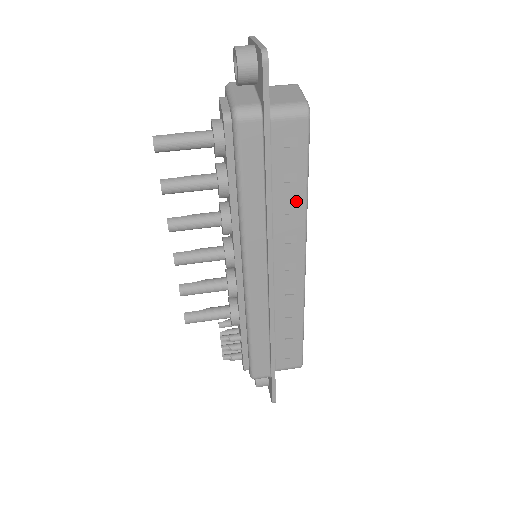
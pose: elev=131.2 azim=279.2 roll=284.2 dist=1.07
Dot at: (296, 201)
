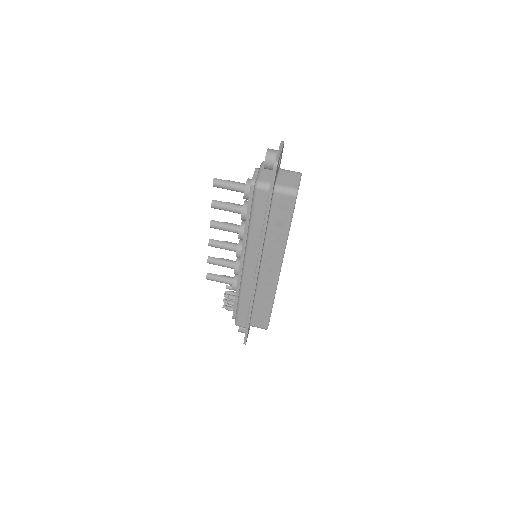
Dot at: (281, 236)
